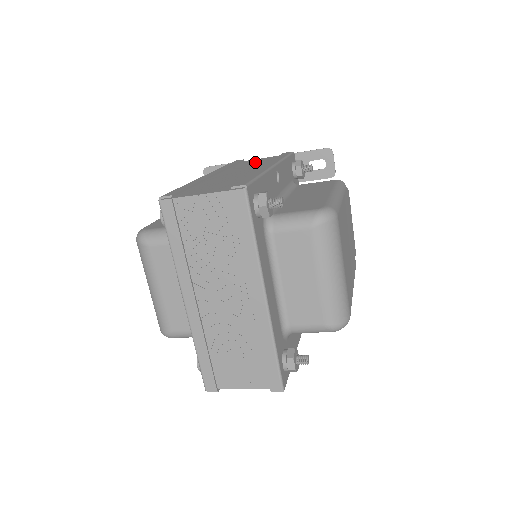
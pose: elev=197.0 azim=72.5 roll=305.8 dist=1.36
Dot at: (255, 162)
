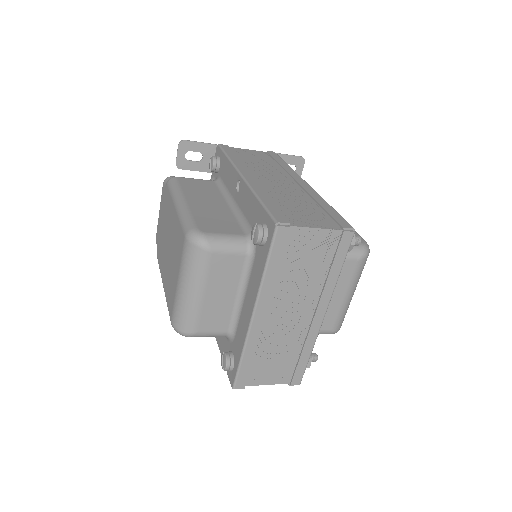
Dot at: (254, 158)
